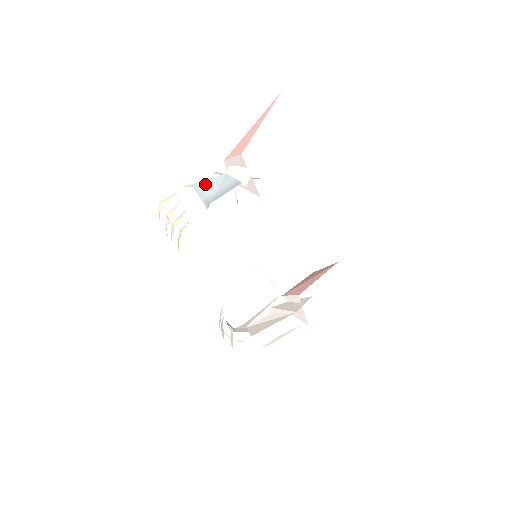
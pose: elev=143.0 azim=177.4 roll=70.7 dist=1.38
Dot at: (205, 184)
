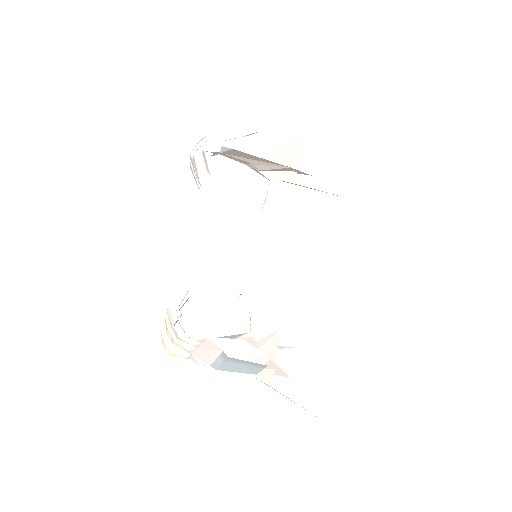
Dot at: occluded
